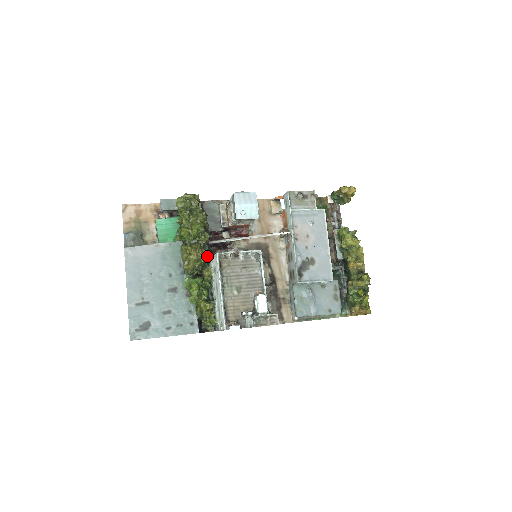
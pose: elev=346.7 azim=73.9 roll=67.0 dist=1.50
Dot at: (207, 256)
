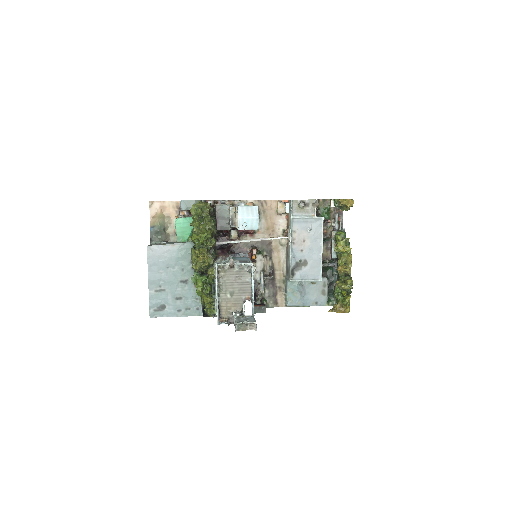
Dot at: (211, 260)
